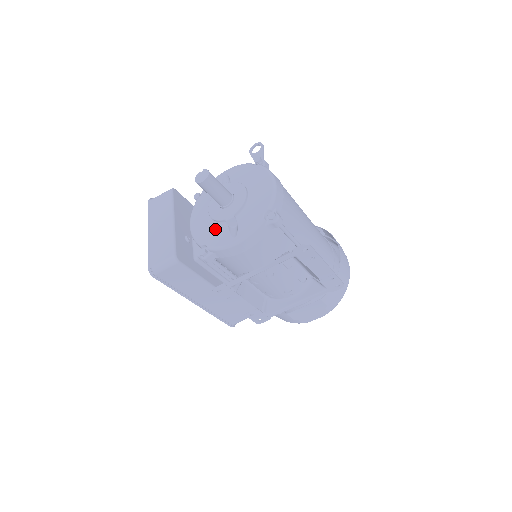
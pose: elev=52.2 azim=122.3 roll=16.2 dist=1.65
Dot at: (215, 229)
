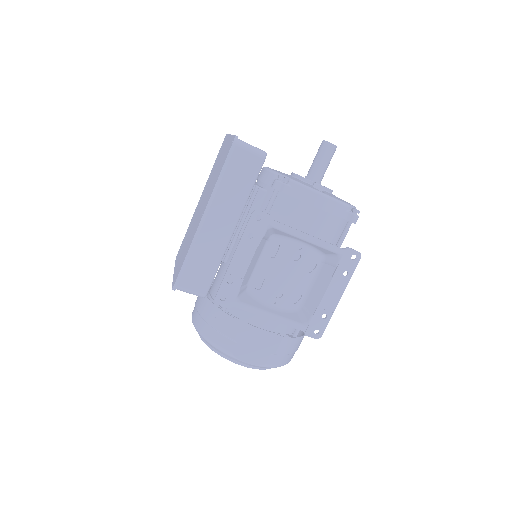
Dot at: (299, 180)
